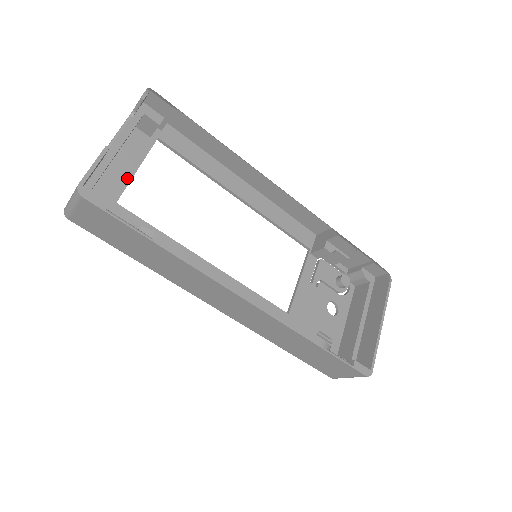
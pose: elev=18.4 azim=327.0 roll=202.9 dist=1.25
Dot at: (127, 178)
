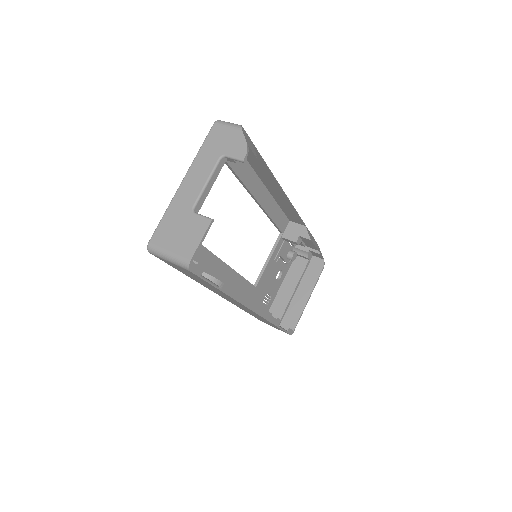
Dot at: occluded
